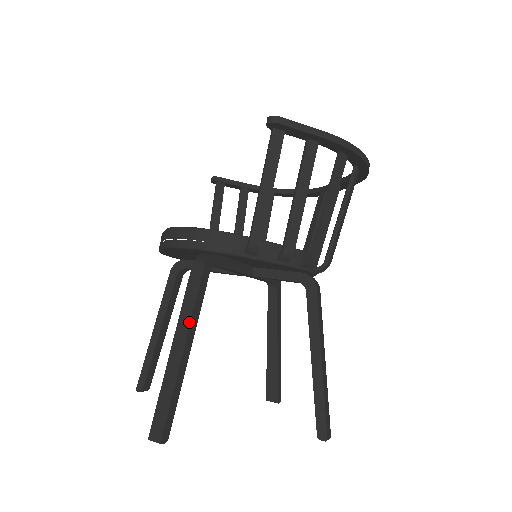
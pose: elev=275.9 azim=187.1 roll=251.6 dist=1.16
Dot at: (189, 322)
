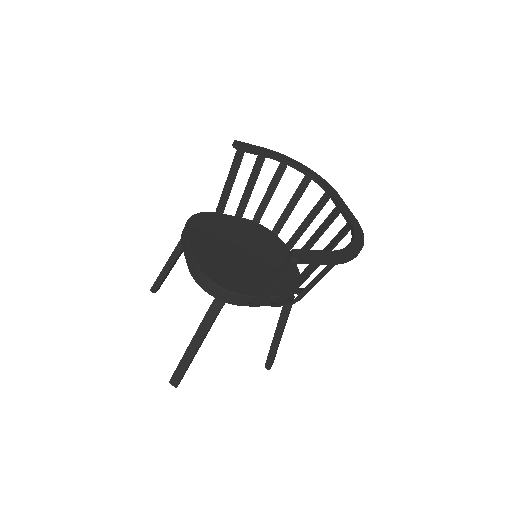
Dot at: (202, 340)
